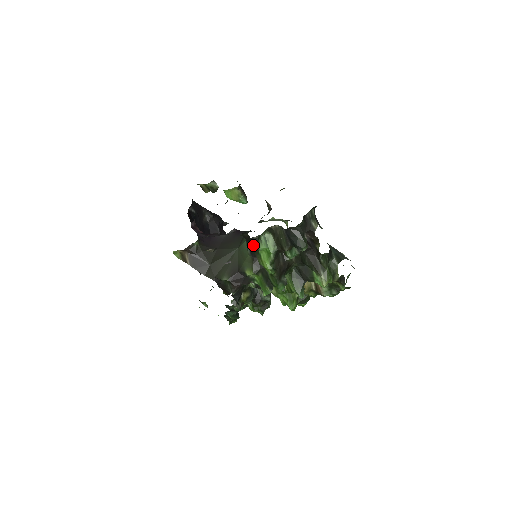
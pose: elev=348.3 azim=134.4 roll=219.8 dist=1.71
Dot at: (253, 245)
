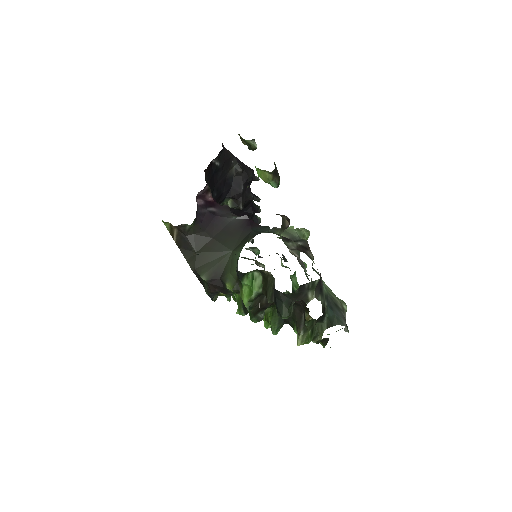
Dot at: (237, 275)
